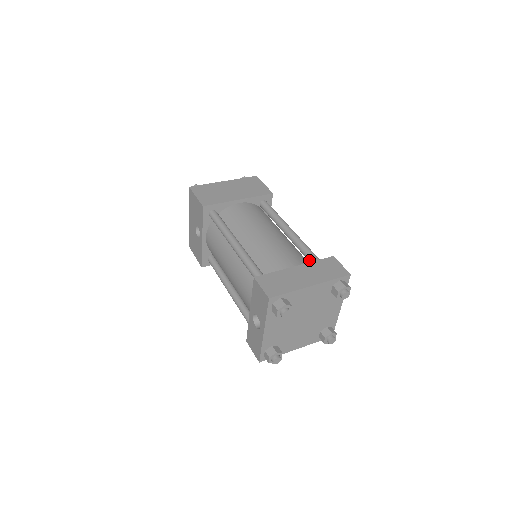
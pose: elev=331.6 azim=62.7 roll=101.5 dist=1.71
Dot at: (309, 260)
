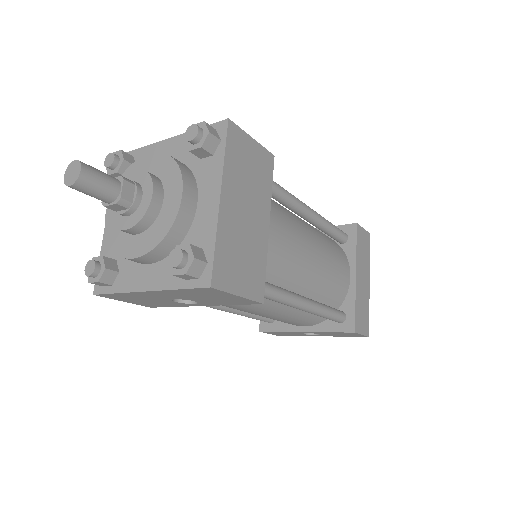
Dot at: (335, 239)
